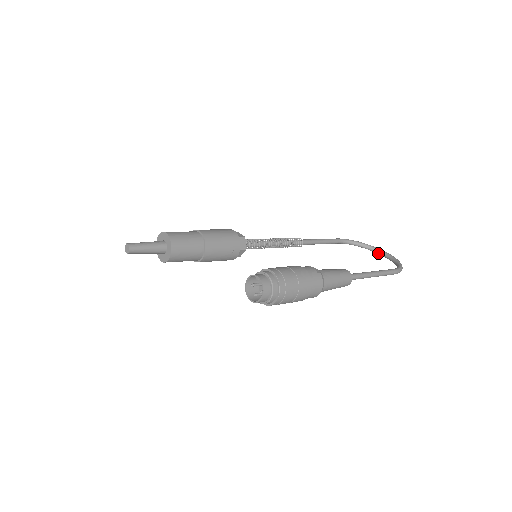
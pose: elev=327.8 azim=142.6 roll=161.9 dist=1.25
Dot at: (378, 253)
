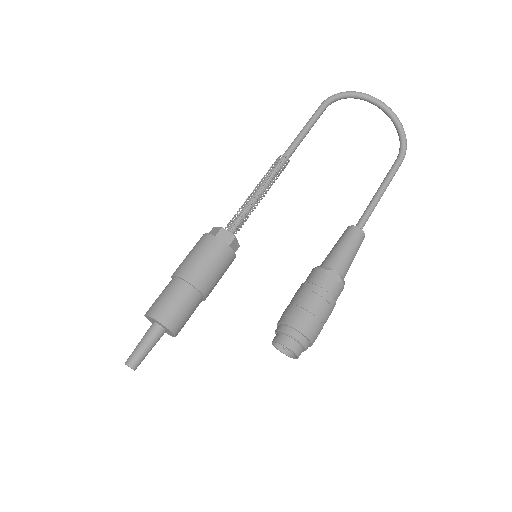
Dot at: occluded
